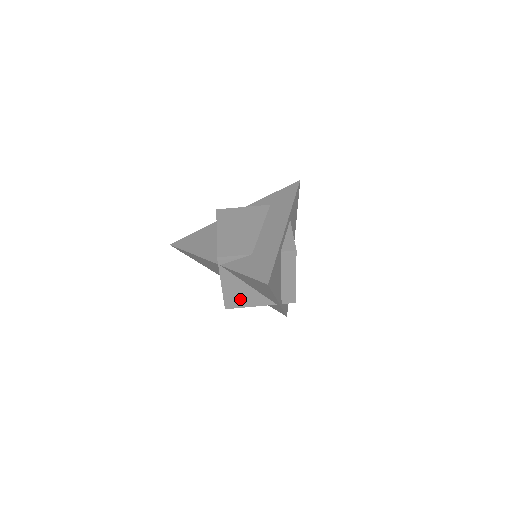
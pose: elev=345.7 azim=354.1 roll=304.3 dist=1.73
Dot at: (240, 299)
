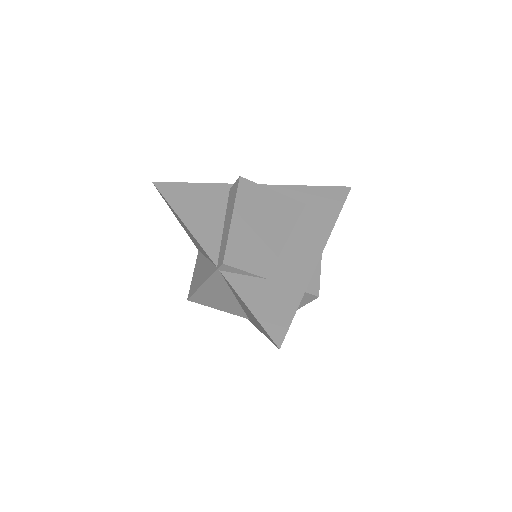
Dot at: (213, 300)
